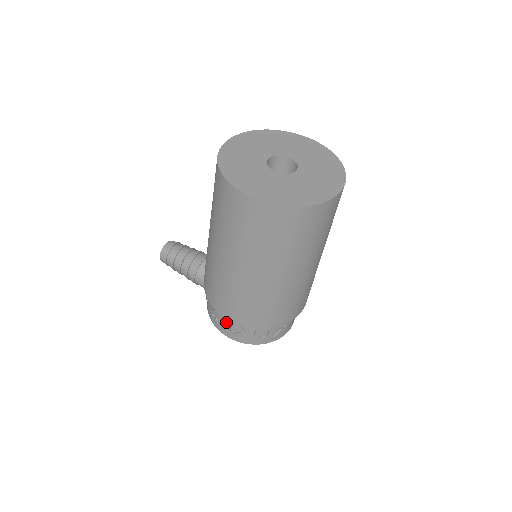
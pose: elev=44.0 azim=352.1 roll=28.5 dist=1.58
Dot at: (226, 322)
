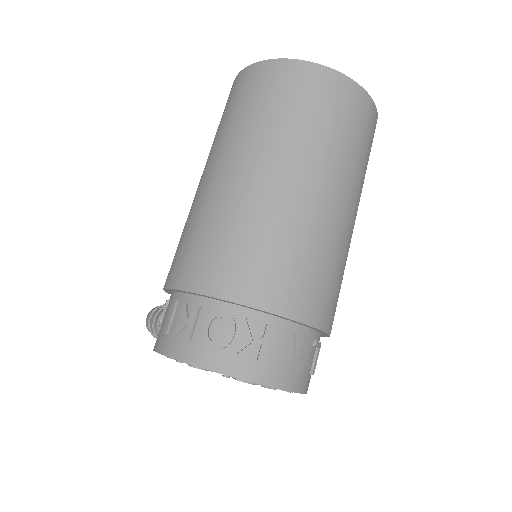
Dot at: (170, 315)
